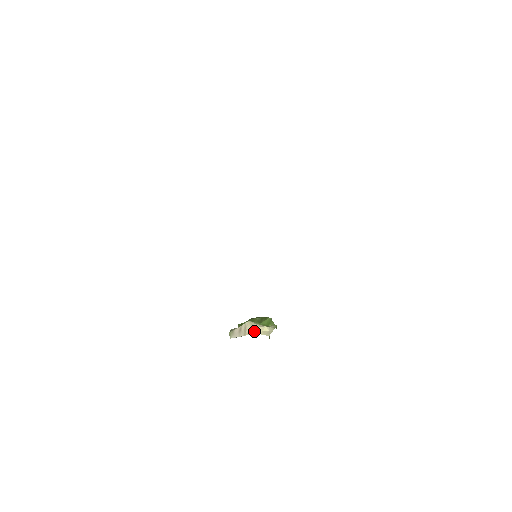
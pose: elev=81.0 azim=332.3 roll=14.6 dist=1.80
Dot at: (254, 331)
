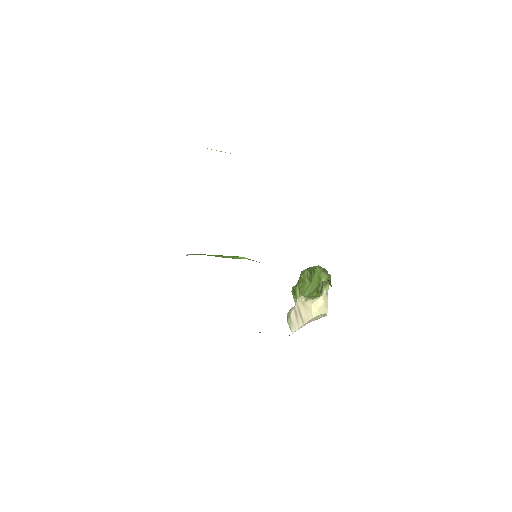
Dot at: (309, 314)
